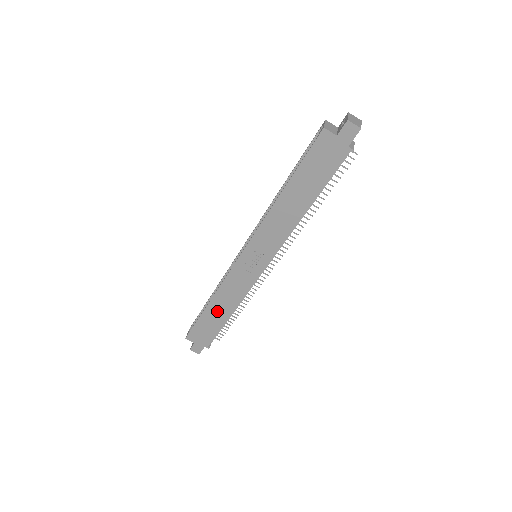
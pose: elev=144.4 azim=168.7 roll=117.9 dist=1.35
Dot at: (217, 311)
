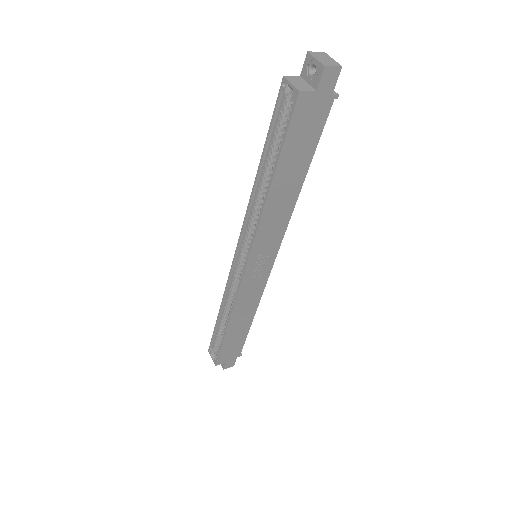
Dot at: (238, 326)
